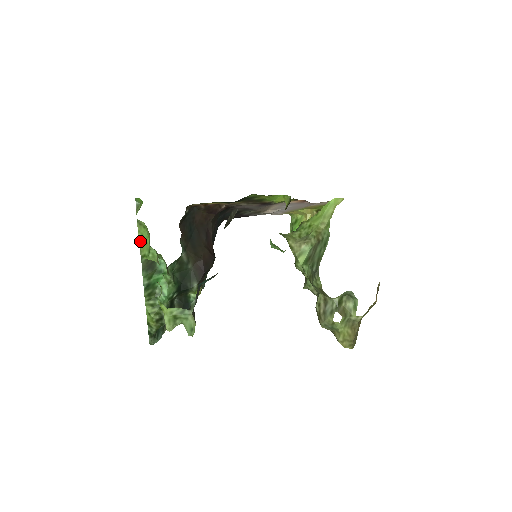
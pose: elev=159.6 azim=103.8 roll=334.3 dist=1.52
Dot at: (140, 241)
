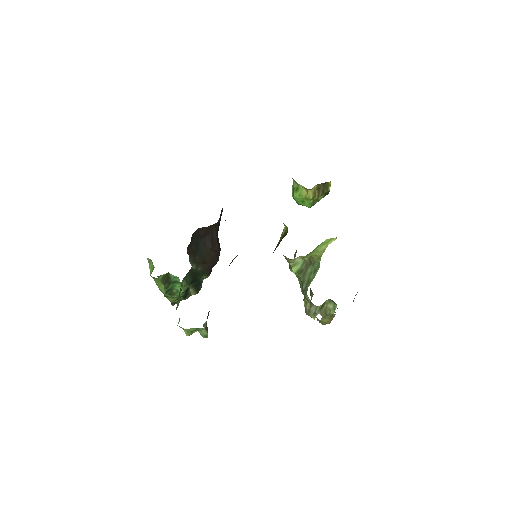
Dot at: (156, 282)
